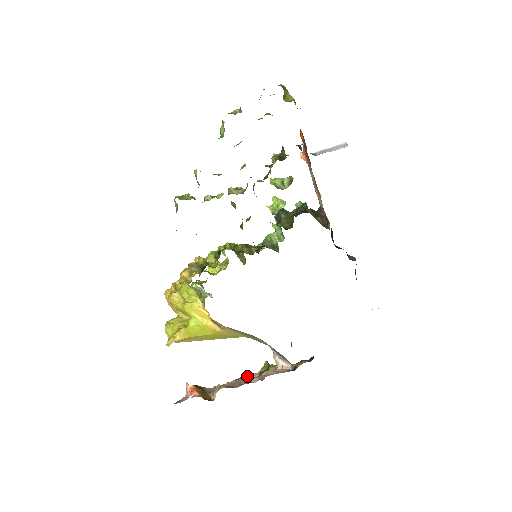
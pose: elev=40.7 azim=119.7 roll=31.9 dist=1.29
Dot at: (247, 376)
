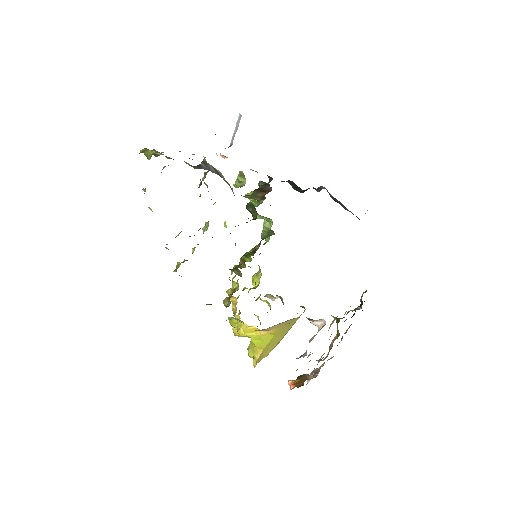
Dot at: (333, 339)
